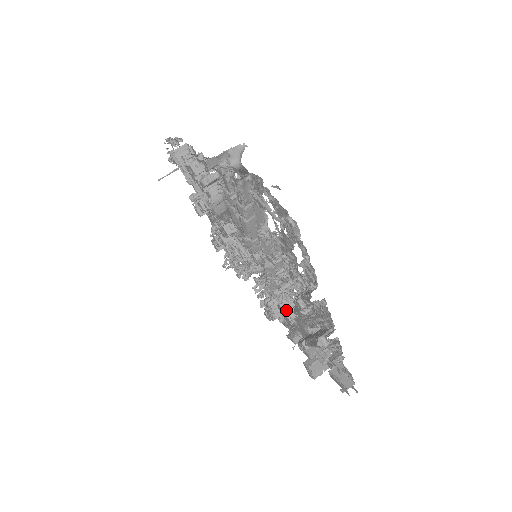
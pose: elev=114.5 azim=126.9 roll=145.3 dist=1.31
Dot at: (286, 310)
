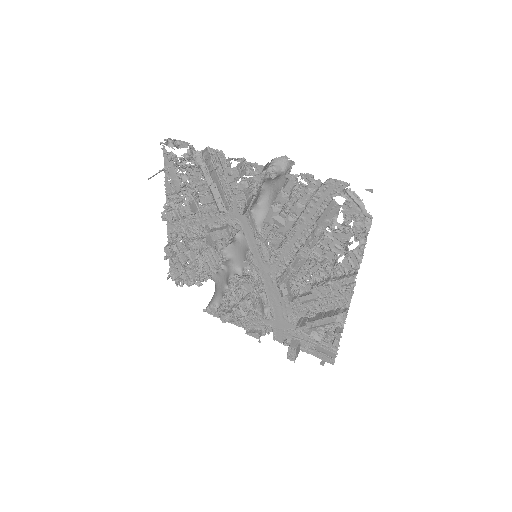
Dot at: (290, 300)
